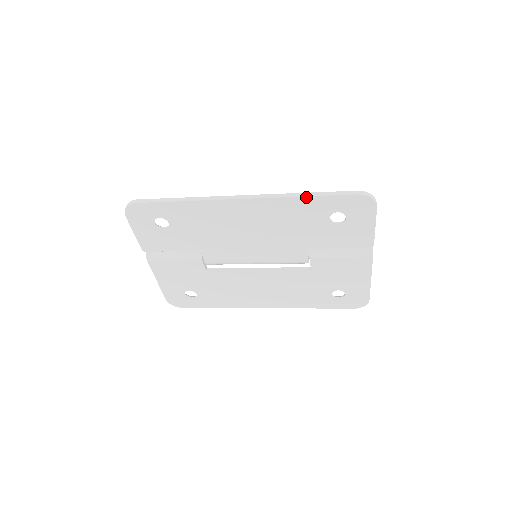
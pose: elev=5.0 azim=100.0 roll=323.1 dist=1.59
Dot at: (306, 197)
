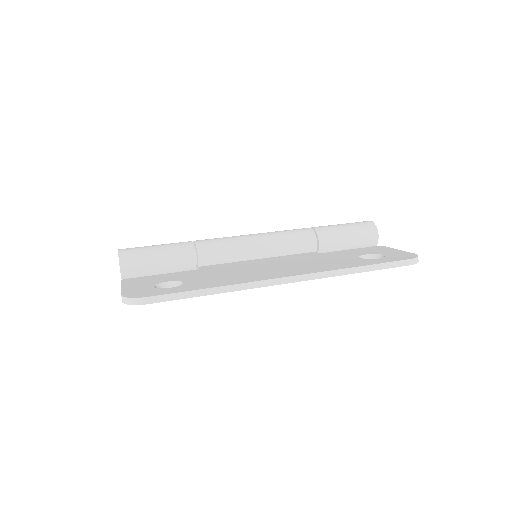
Dot at: (359, 272)
